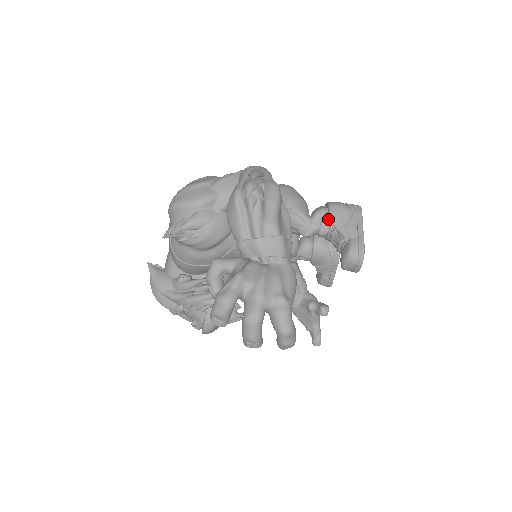
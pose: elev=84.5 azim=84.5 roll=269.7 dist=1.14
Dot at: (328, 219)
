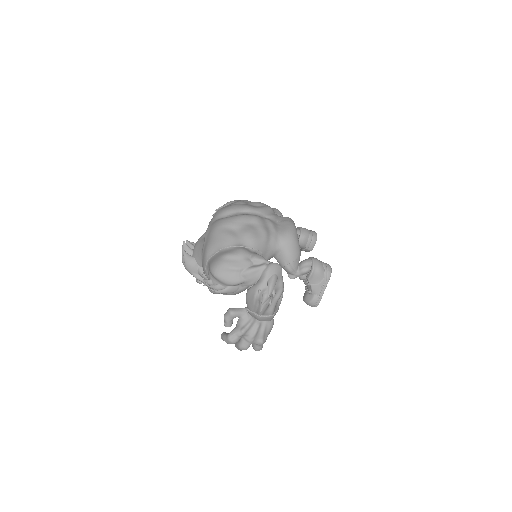
Dot at: (308, 278)
